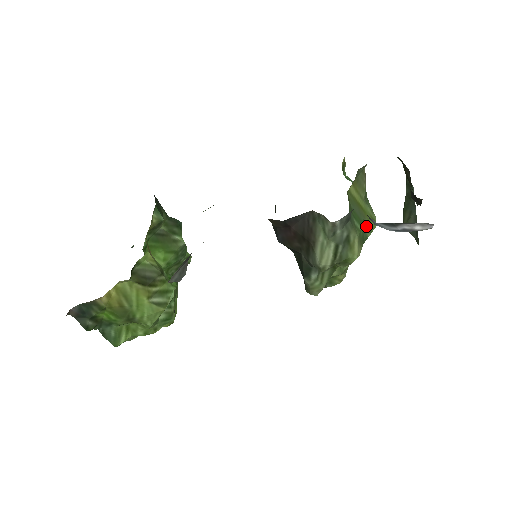
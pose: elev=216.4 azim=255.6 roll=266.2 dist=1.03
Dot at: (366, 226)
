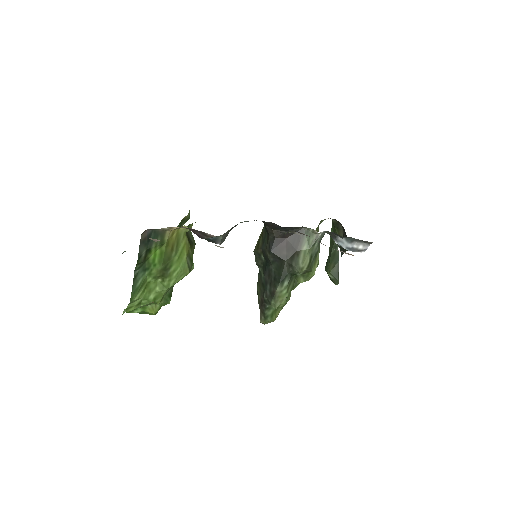
Dot at: occluded
